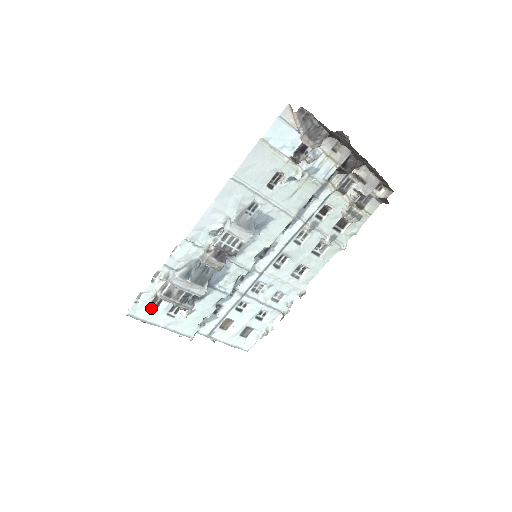
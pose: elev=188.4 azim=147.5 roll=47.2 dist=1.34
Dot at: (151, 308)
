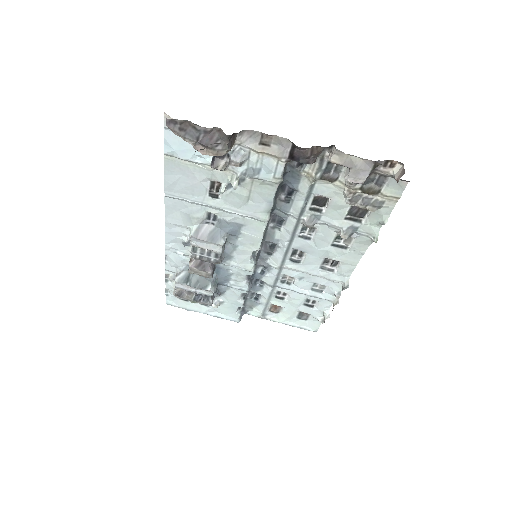
Dot at: (183, 299)
